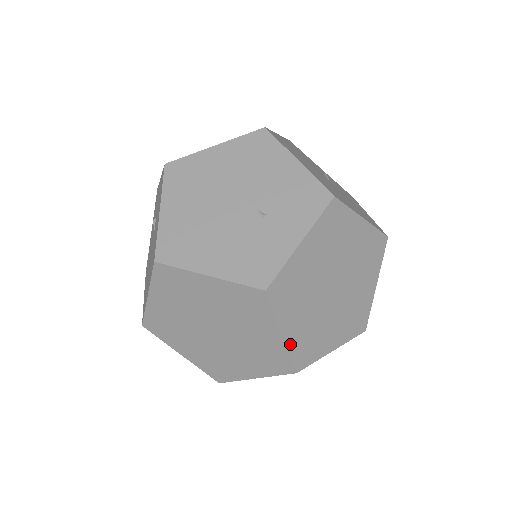
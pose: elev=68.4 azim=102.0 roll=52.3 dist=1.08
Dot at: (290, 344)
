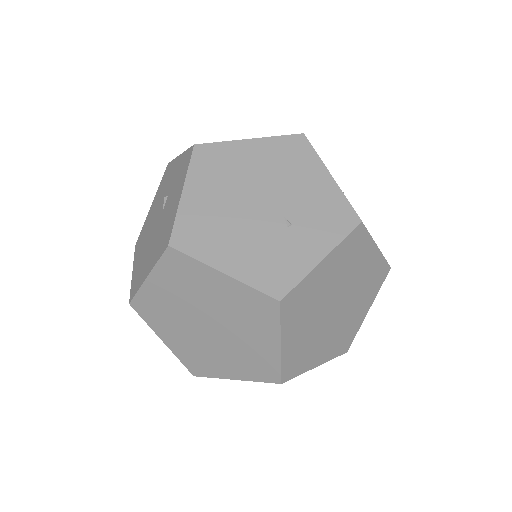
Dot at: (284, 356)
